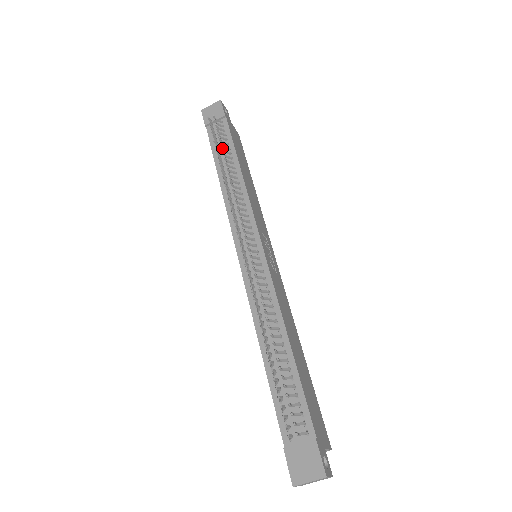
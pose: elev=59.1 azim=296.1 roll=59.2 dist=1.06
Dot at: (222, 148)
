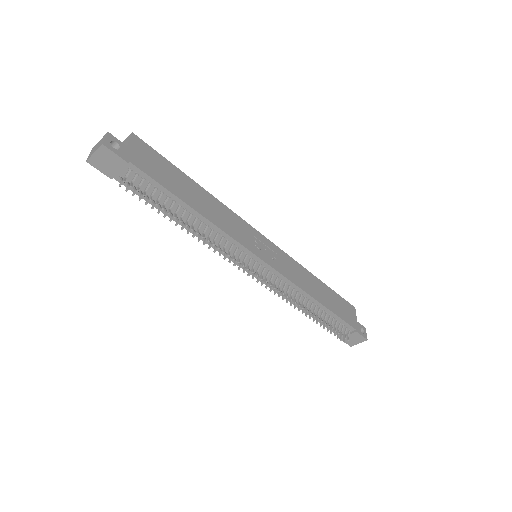
Dot at: (169, 213)
